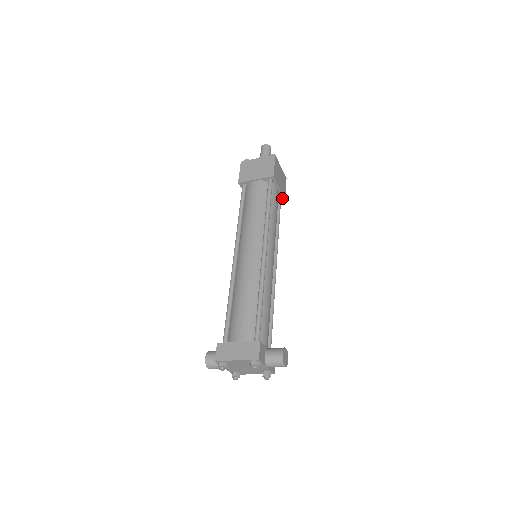
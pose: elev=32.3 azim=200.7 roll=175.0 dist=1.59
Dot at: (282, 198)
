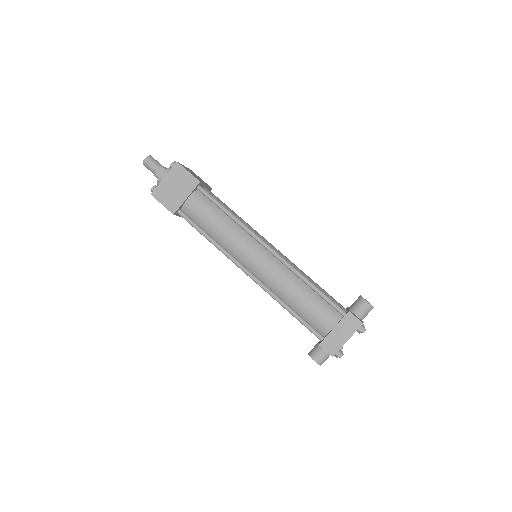
Dot at: occluded
